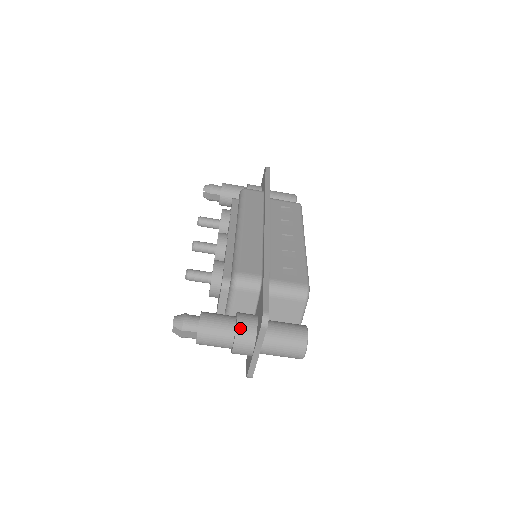
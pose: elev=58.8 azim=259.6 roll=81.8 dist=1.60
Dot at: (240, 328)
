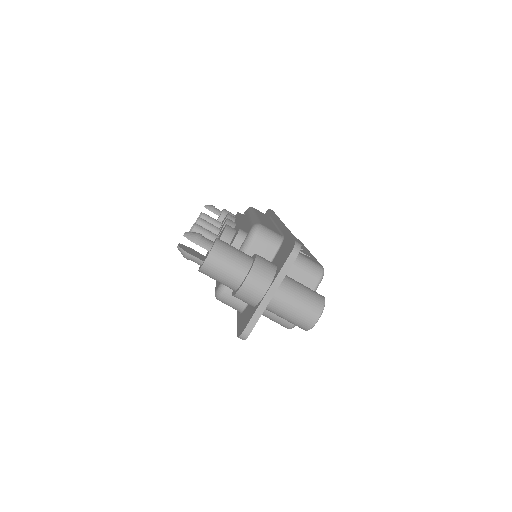
Dot at: (259, 261)
